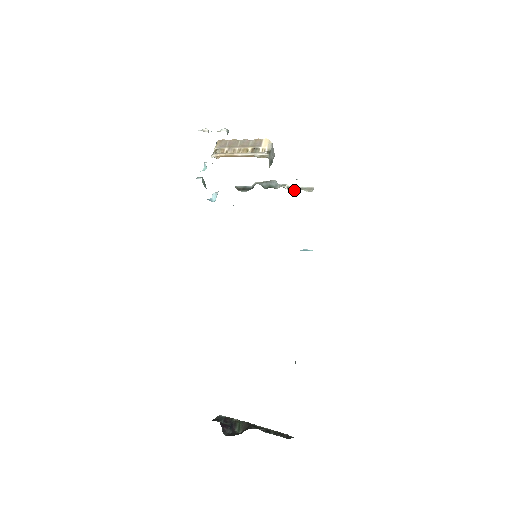
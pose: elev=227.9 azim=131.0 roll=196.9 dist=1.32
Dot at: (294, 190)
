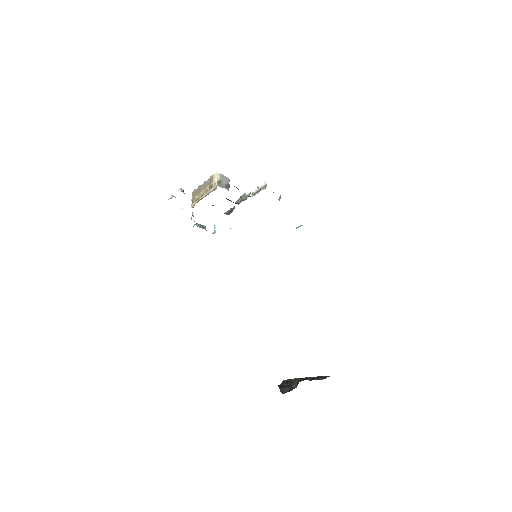
Dot at: (257, 193)
